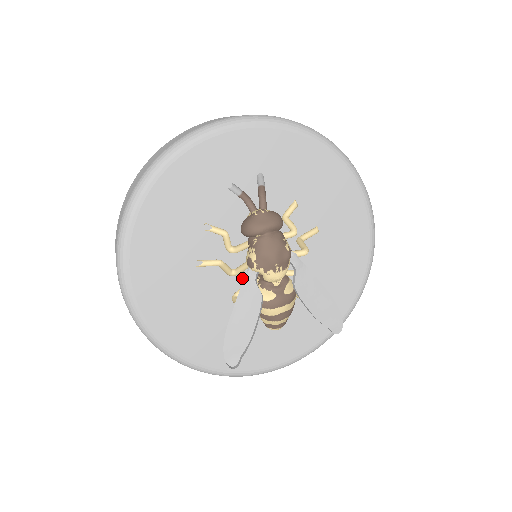
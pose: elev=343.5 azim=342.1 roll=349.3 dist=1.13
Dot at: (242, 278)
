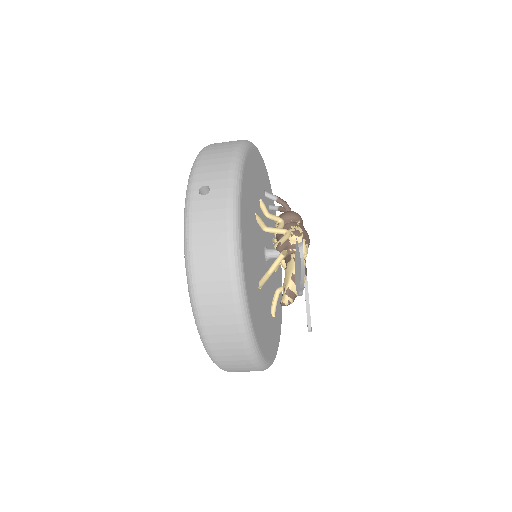
Dot at: (262, 257)
